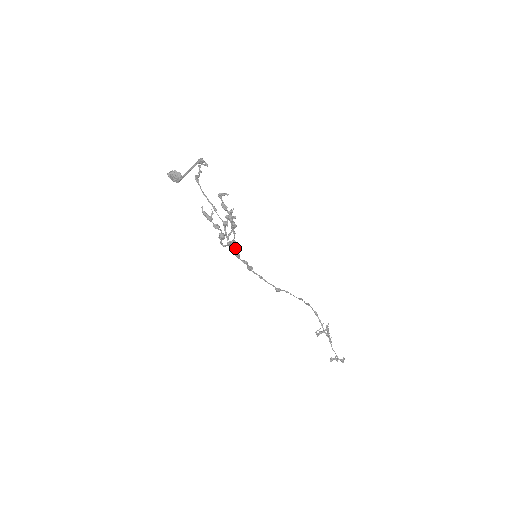
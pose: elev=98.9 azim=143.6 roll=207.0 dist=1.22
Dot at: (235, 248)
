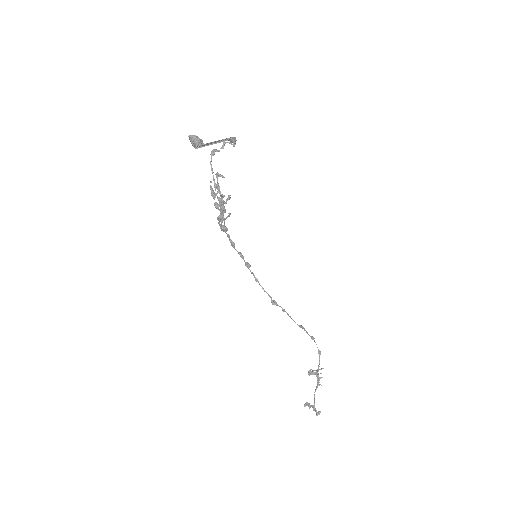
Dot at: (229, 235)
